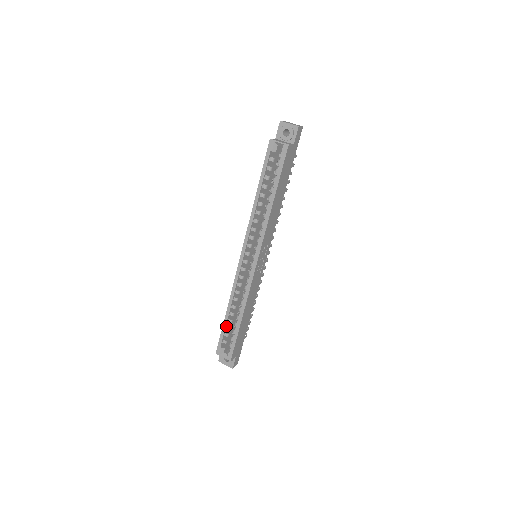
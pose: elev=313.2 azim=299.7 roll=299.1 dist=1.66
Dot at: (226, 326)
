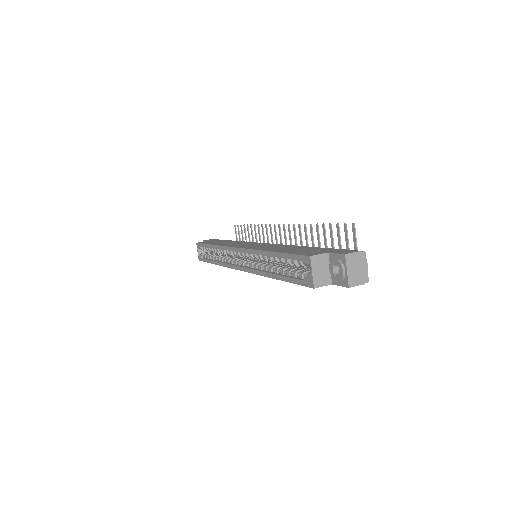
Dot at: occluded
